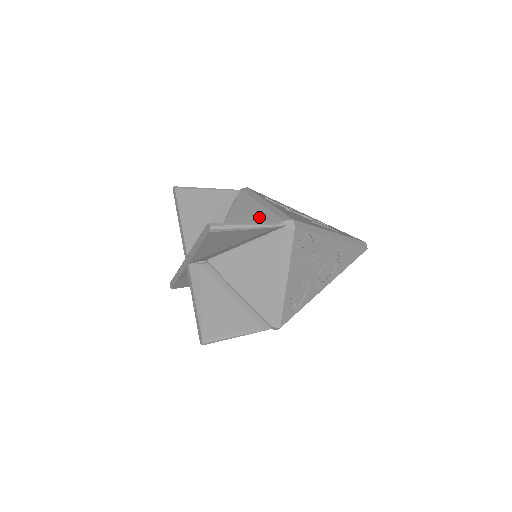
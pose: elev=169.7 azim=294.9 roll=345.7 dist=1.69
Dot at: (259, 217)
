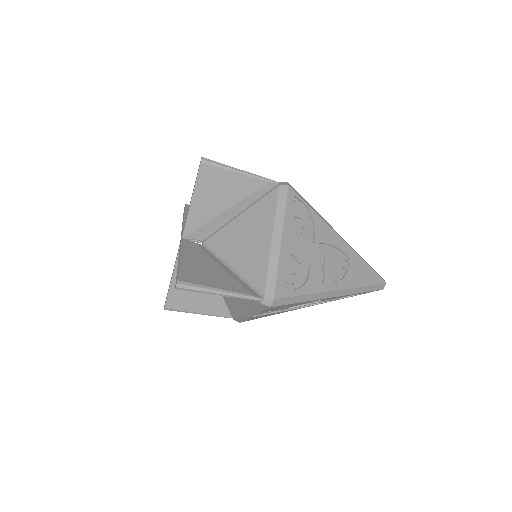
Dot at: occluded
